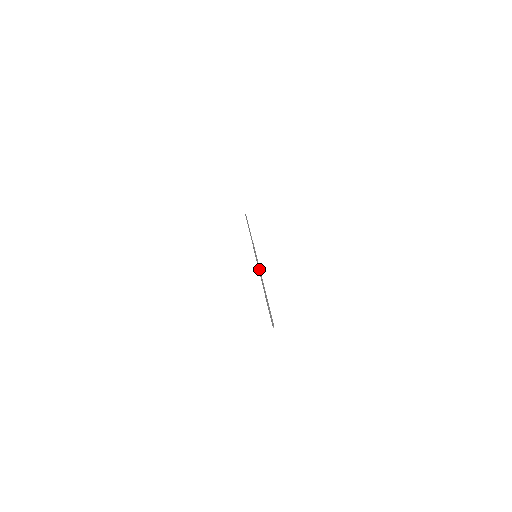
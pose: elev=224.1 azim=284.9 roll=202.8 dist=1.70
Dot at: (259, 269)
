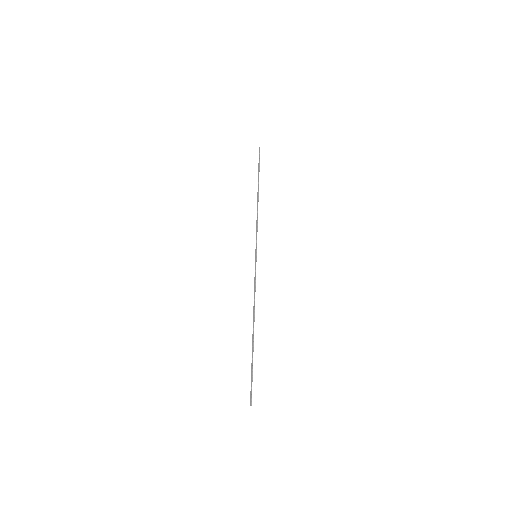
Dot at: (255, 288)
